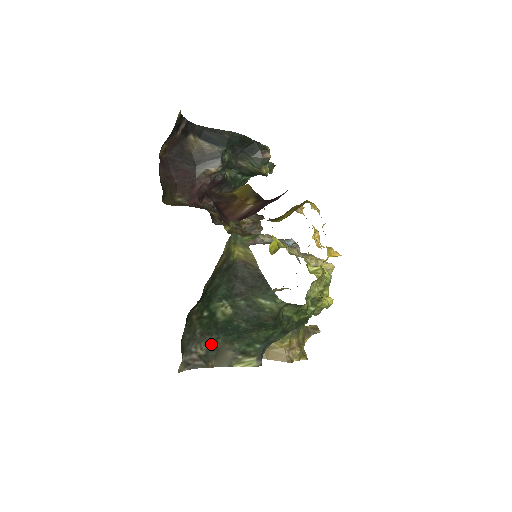
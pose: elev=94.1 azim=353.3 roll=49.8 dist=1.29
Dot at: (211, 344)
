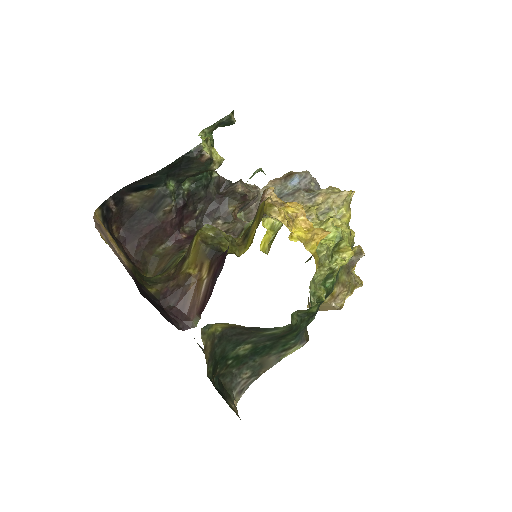
Dot at: (252, 366)
